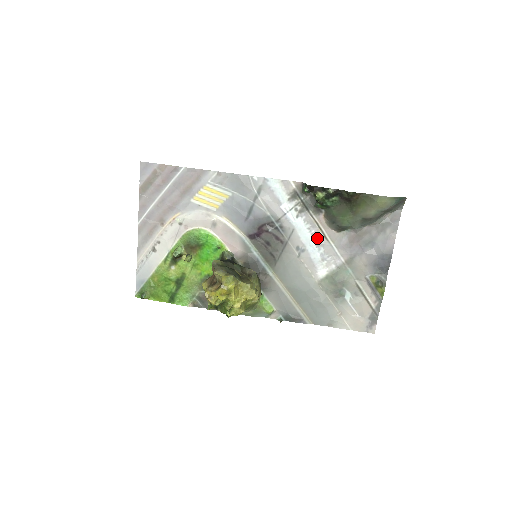
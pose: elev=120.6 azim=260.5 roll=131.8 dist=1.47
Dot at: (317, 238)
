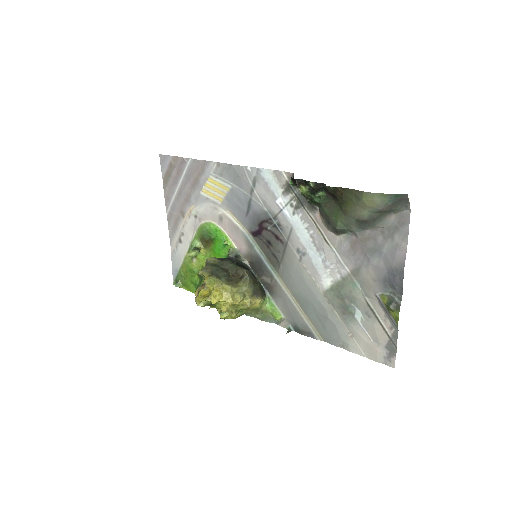
Dot at: (316, 240)
